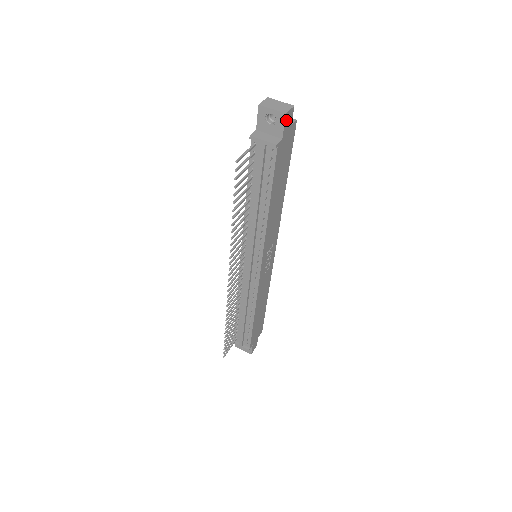
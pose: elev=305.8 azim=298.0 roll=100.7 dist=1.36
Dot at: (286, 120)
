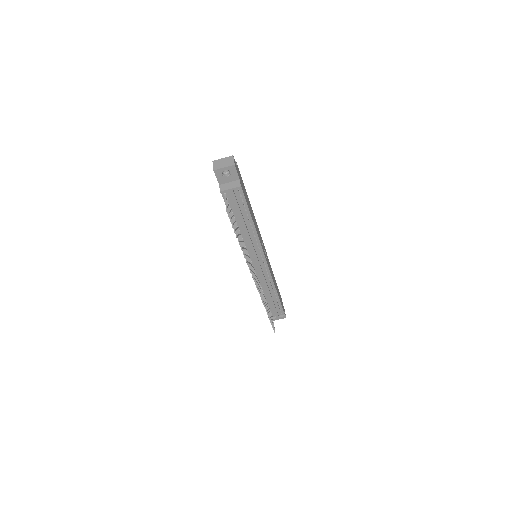
Dot at: (236, 168)
